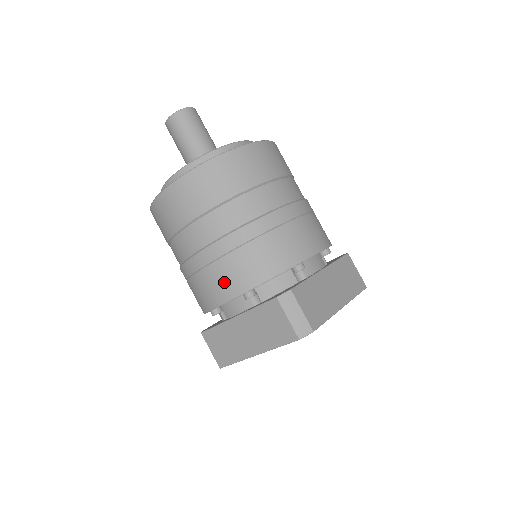
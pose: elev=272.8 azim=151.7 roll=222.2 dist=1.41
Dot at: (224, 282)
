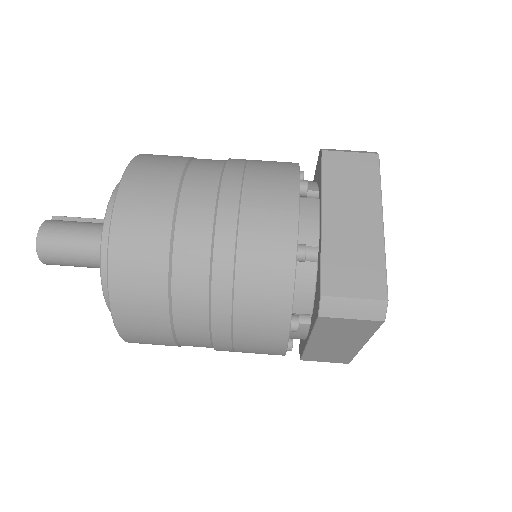
Dot at: (262, 342)
